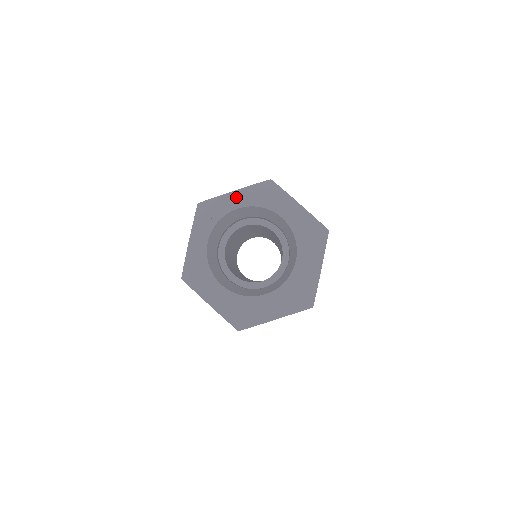
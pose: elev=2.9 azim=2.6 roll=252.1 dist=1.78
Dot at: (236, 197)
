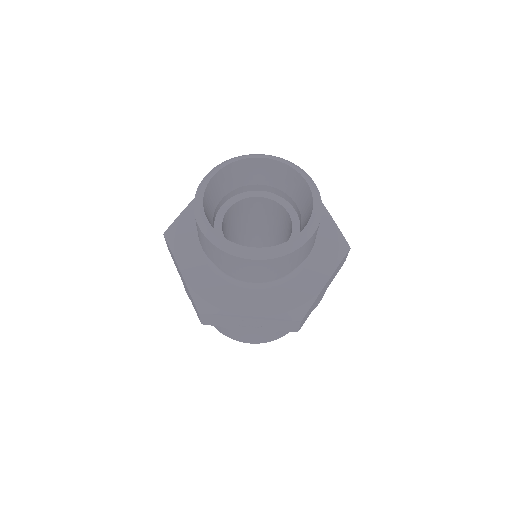
Dot at: occluded
